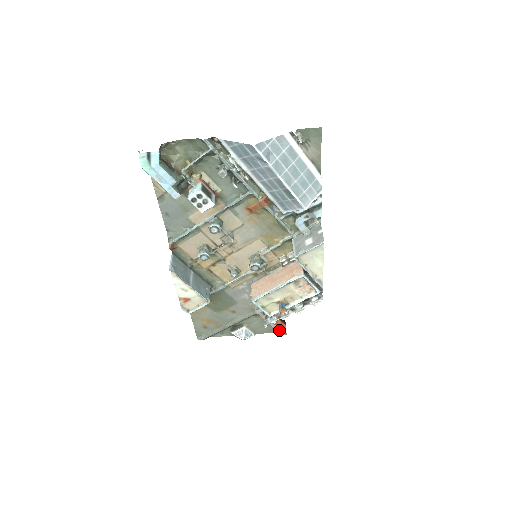
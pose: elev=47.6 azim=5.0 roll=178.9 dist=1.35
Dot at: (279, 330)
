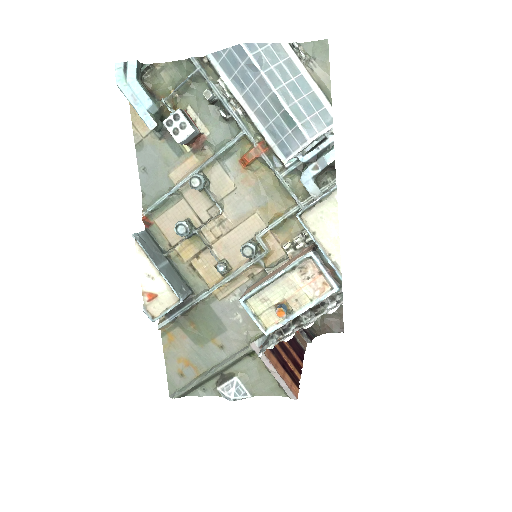
Dot at: (286, 387)
